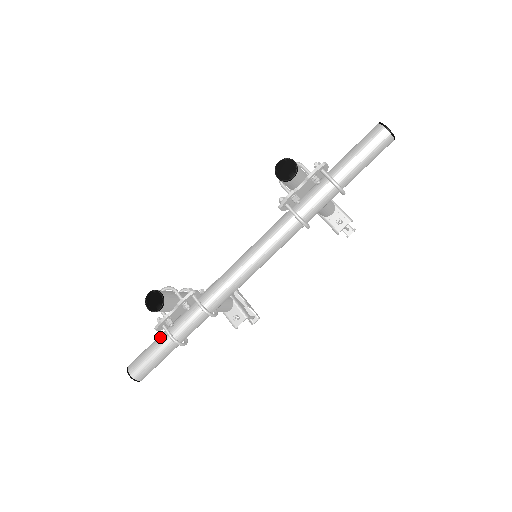
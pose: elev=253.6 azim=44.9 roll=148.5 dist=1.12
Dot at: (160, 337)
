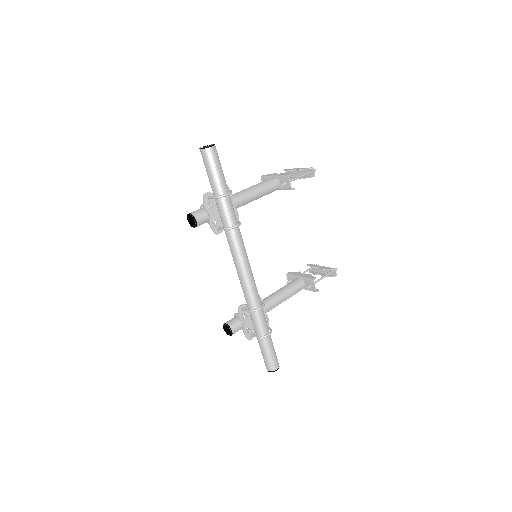
Dot at: (258, 341)
